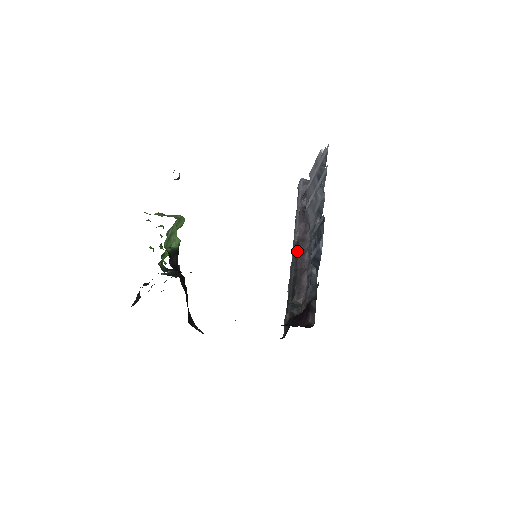
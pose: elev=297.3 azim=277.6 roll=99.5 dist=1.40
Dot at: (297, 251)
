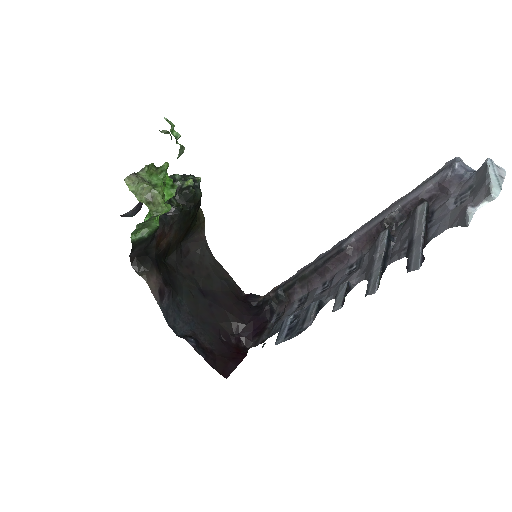
Dot at: (330, 259)
